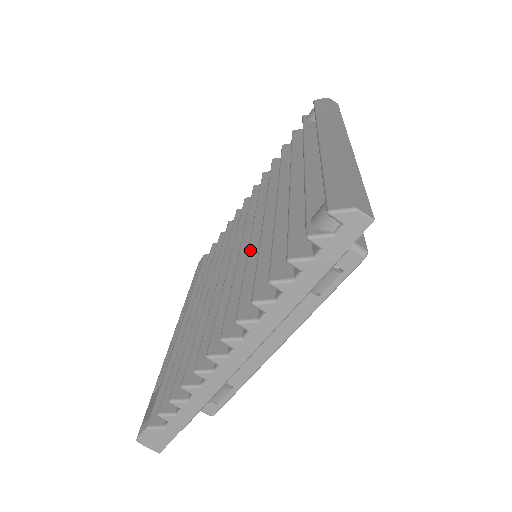
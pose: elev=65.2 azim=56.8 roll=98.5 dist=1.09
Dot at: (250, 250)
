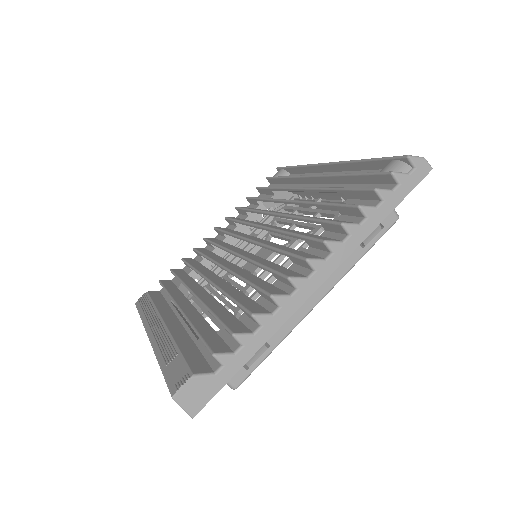
Dot at: (280, 229)
